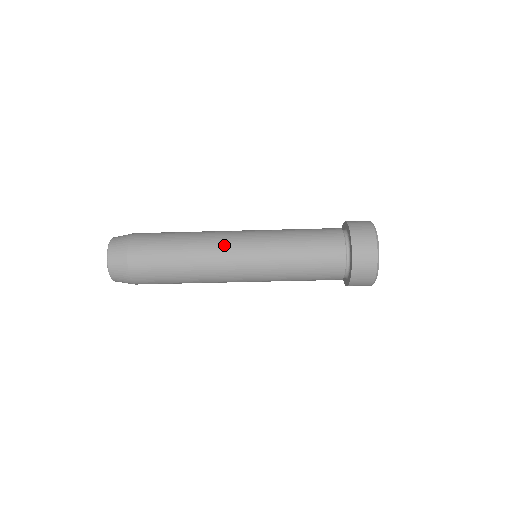
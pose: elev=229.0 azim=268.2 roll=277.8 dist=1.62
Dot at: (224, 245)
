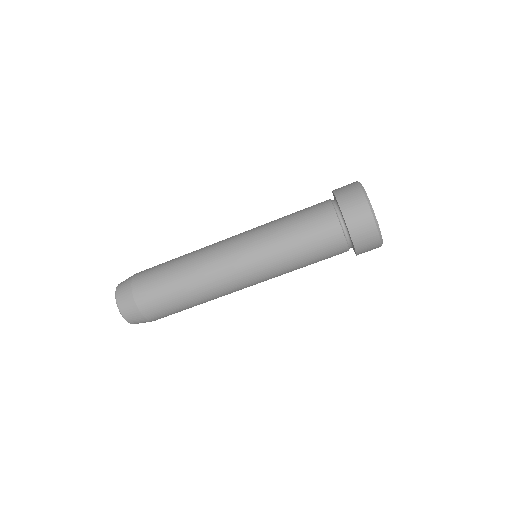
Dot at: (217, 243)
